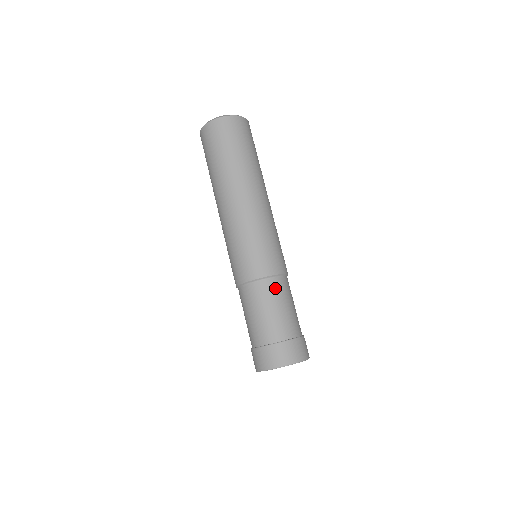
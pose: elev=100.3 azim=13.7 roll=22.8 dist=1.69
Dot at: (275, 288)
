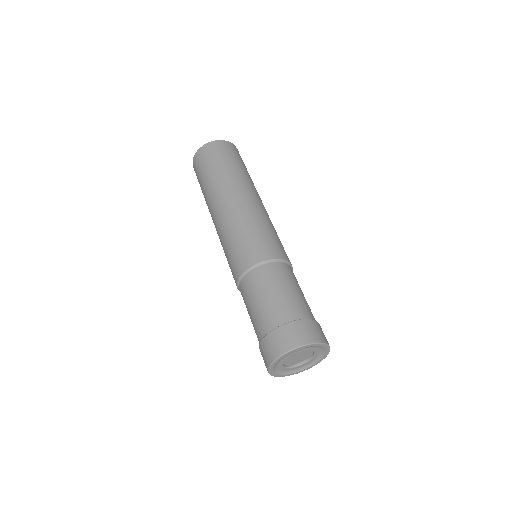
Dot at: (291, 273)
